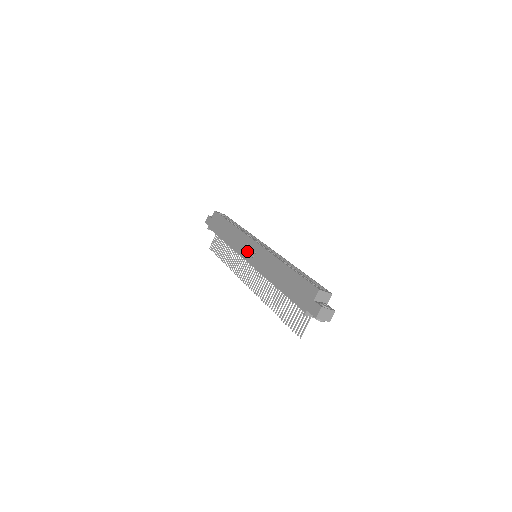
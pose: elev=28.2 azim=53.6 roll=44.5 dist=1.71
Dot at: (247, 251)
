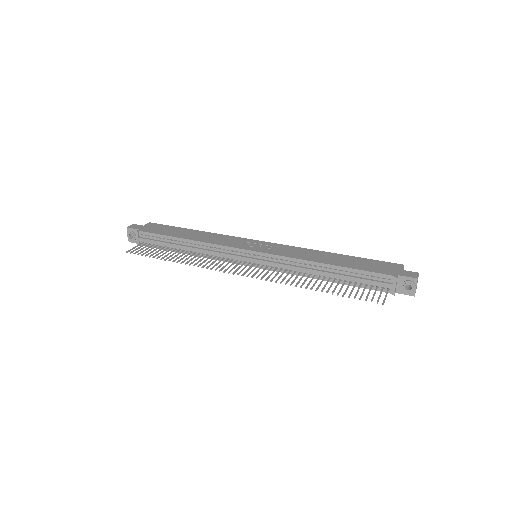
Dot at: (250, 245)
